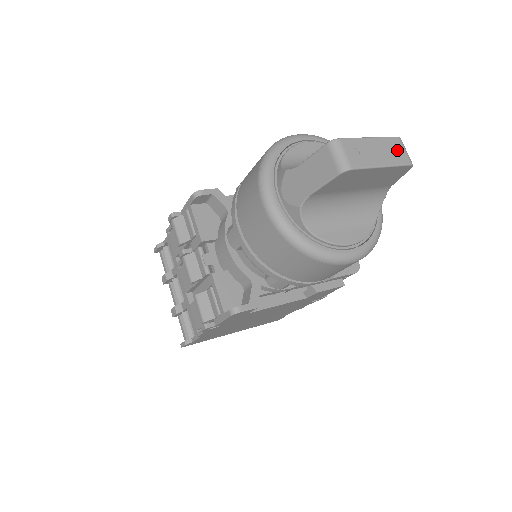
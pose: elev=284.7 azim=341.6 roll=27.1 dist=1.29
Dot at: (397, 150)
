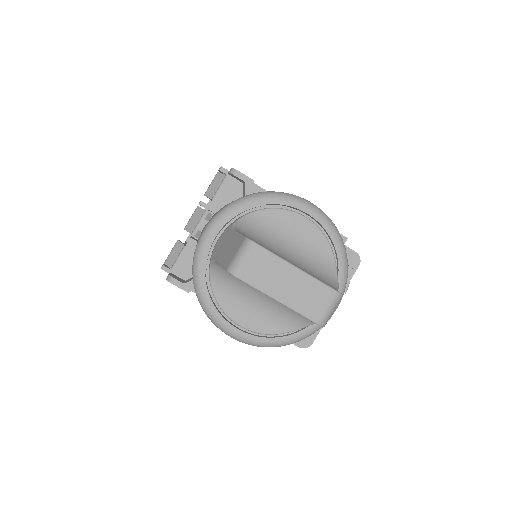
Dot at: (317, 301)
